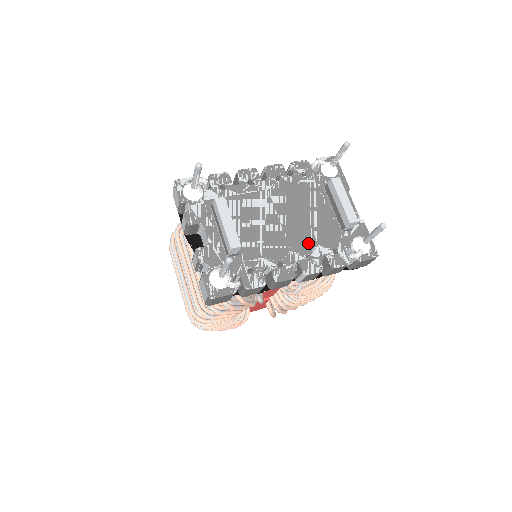
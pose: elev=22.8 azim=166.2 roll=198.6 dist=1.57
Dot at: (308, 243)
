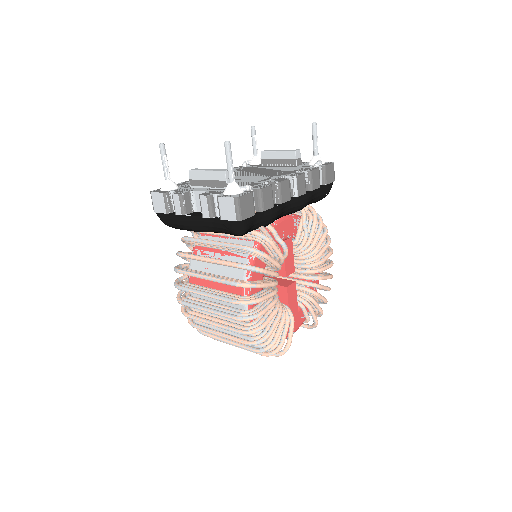
Dot at: (279, 173)
